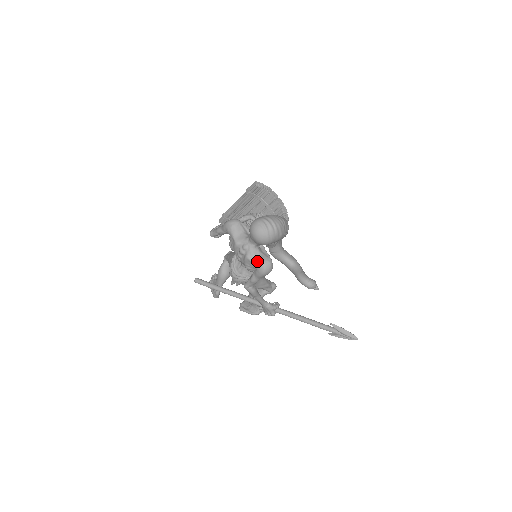
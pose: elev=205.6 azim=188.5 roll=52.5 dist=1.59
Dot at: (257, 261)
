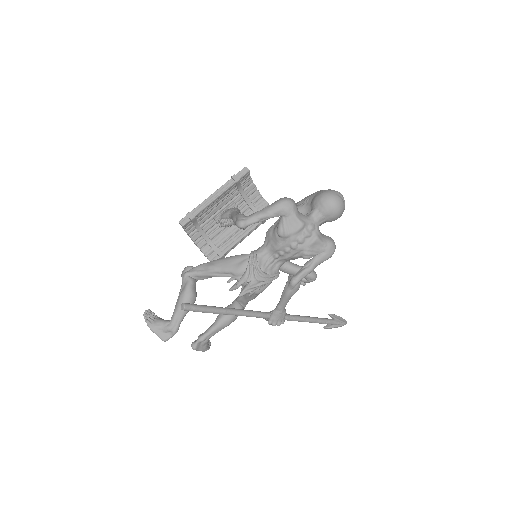
Dot at: (327, 241)
